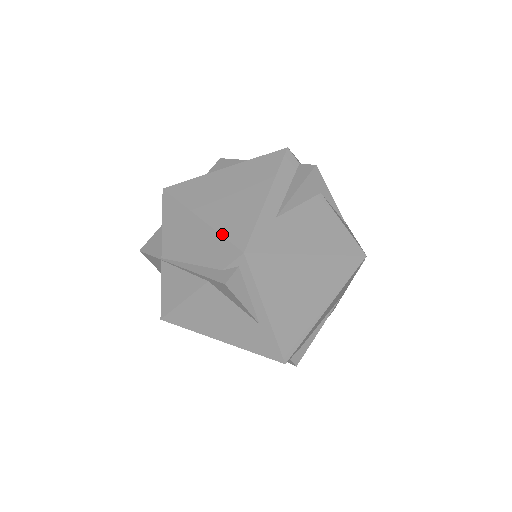
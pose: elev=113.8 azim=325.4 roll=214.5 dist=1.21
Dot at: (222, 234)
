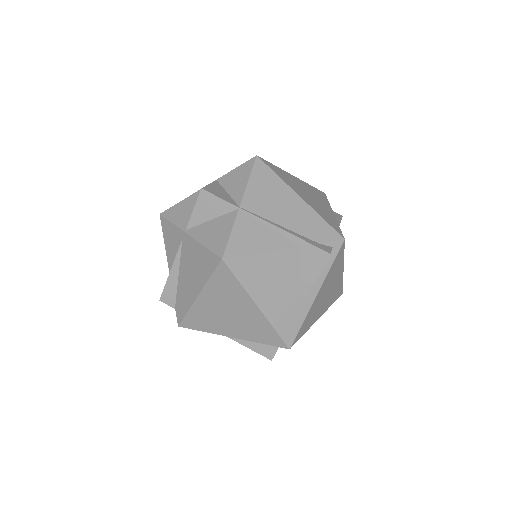
Dot at: (323, 218)
